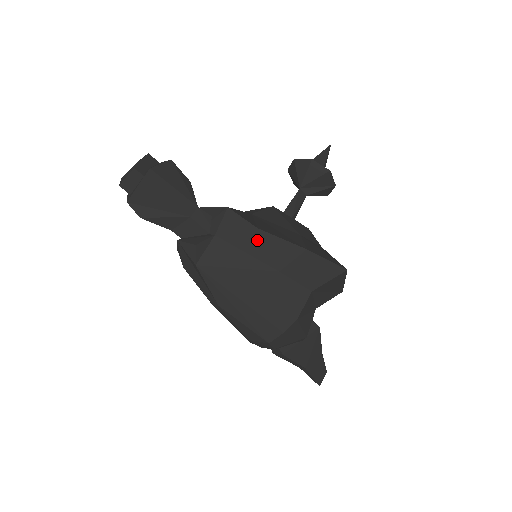
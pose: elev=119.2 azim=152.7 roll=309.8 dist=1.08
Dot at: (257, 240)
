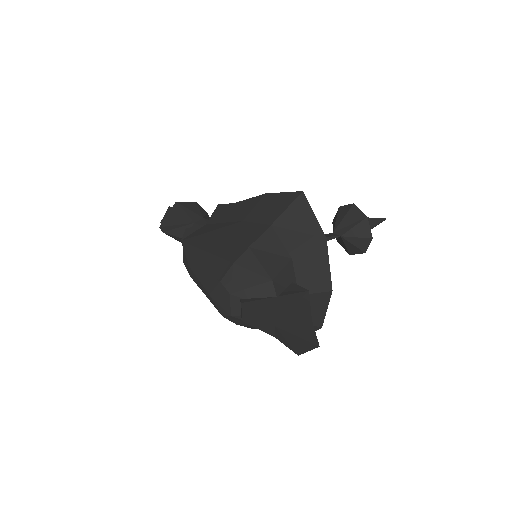
Dot at: (231, 210)
